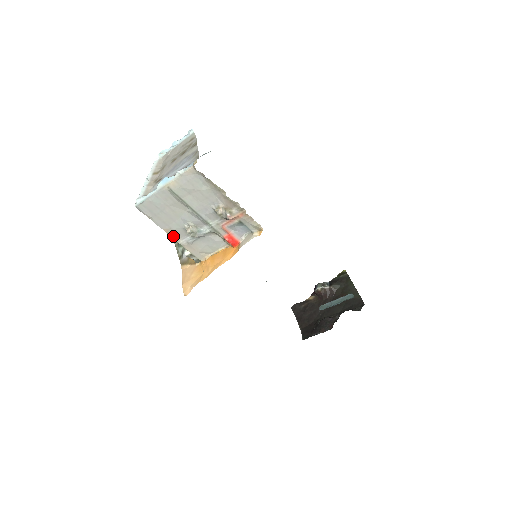
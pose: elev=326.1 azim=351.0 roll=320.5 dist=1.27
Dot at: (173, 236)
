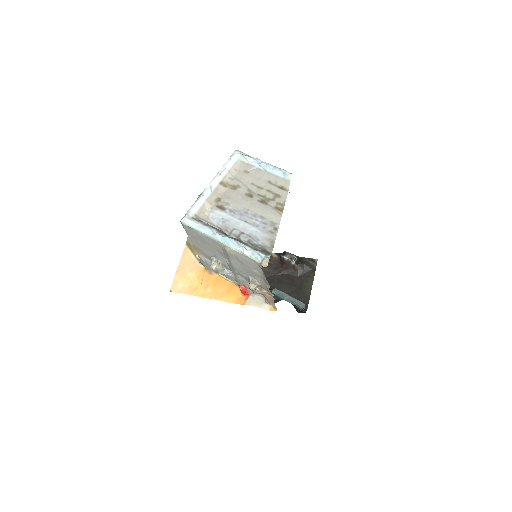
Dot at: (197, 250)
